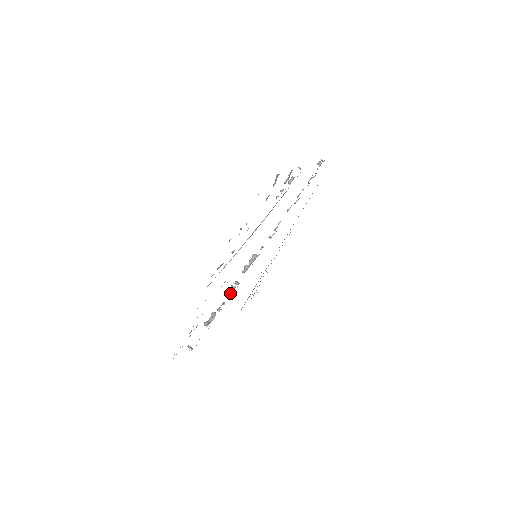
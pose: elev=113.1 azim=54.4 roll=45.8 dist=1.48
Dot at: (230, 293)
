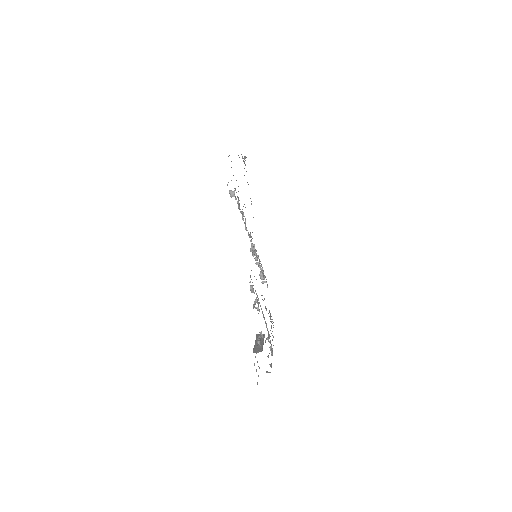
Dot at: (260, 266)
